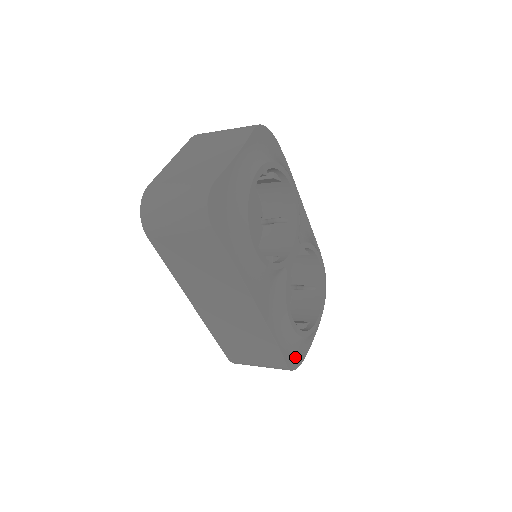
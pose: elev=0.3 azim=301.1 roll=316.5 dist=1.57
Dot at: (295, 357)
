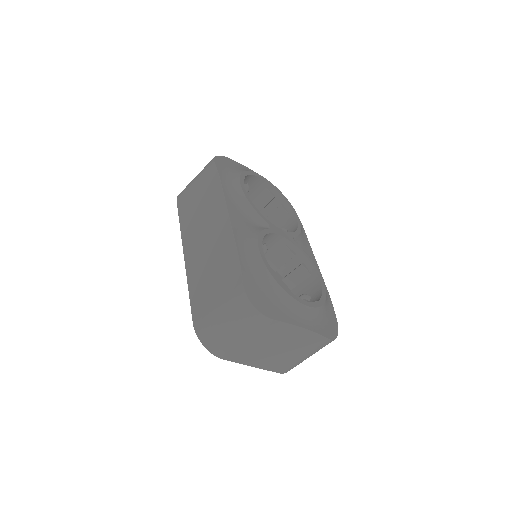
Dot at: (258, 294)
